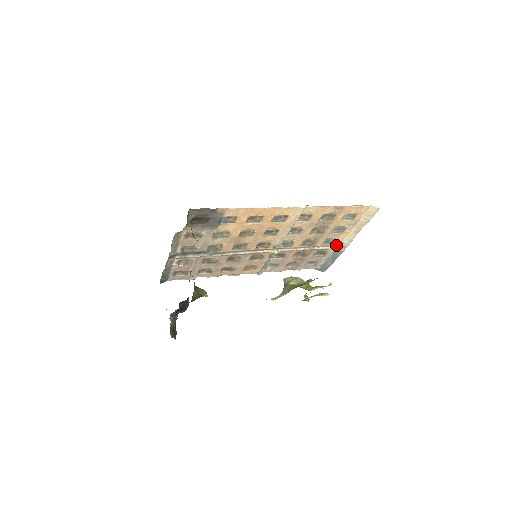
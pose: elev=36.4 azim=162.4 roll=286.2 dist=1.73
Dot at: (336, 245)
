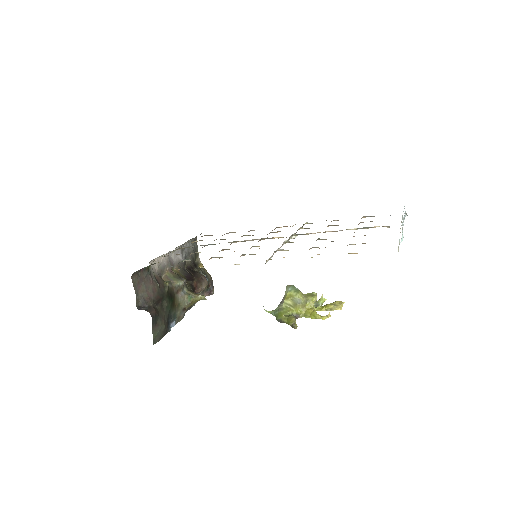
Dot at: (382, 226)
